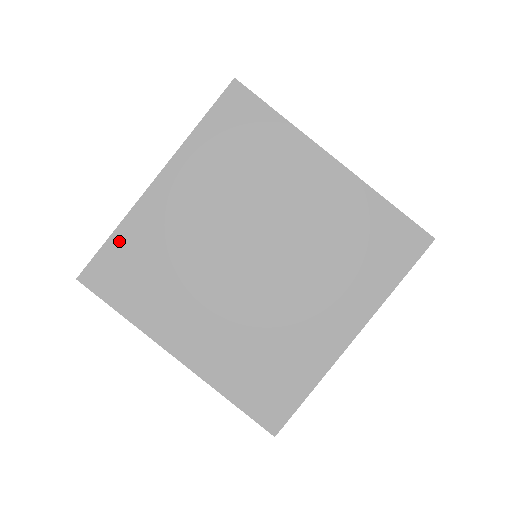
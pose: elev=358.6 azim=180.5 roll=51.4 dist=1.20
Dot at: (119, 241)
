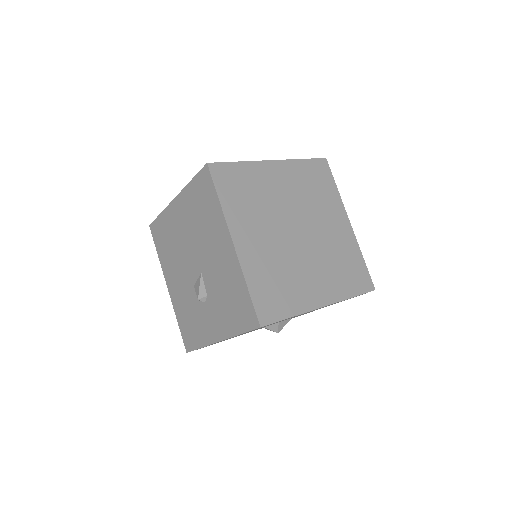
Dot at: (240, 167)
